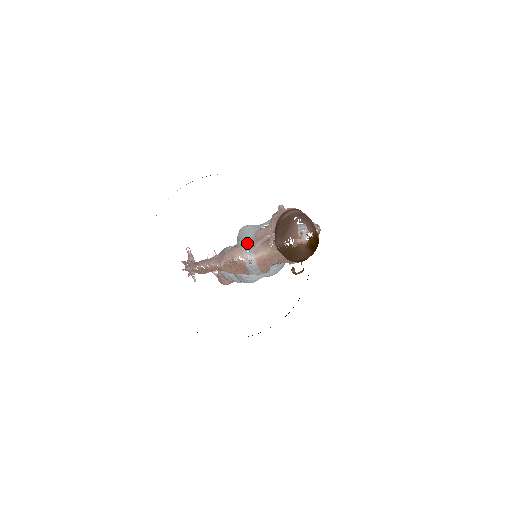
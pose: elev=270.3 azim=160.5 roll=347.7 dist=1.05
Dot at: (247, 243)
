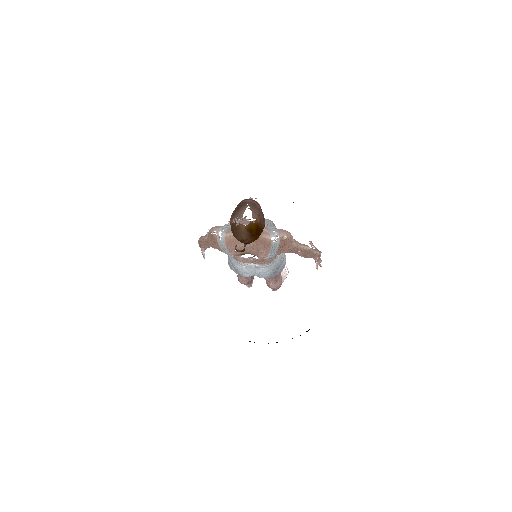
Dot at: (227, 225)
